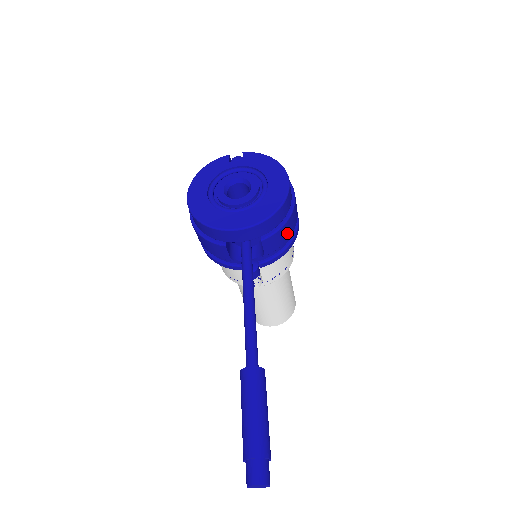
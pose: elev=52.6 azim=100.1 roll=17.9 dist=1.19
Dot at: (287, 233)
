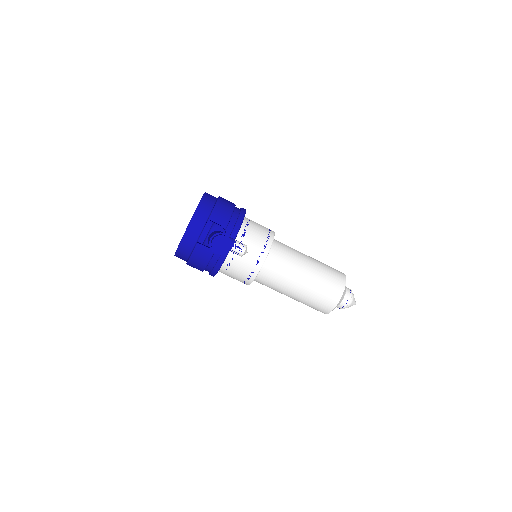
Dot at: (227, 209)
